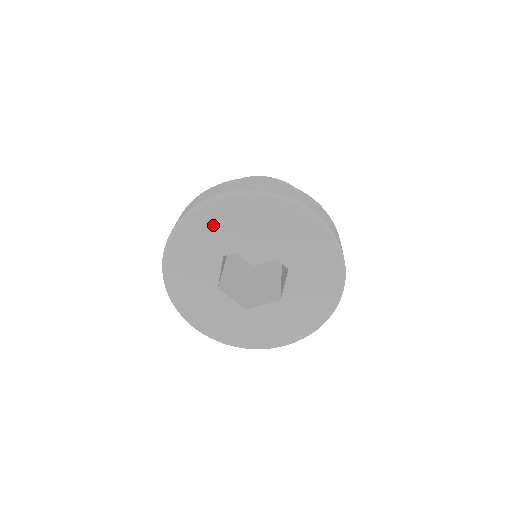
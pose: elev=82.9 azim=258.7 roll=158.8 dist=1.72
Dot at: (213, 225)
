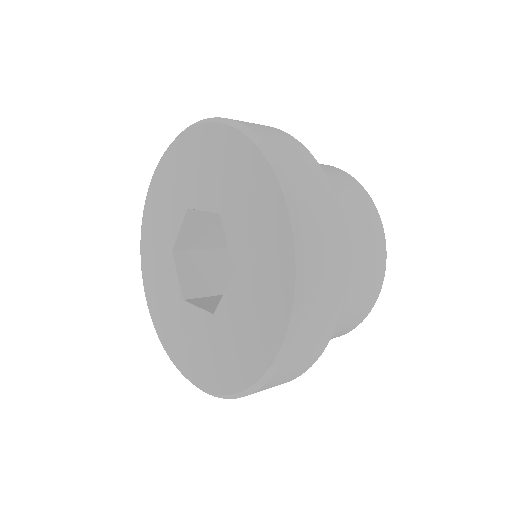
Dot at: (193, 158)
